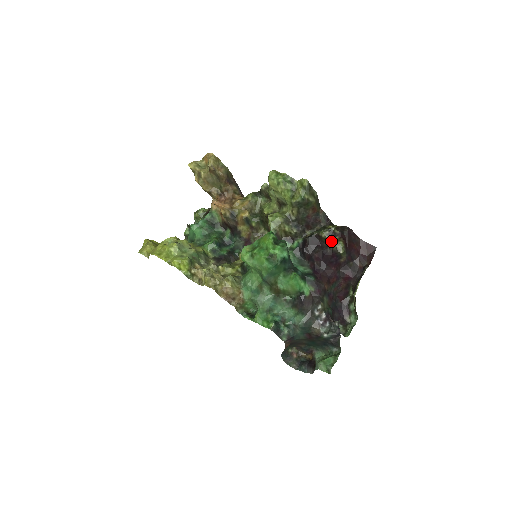
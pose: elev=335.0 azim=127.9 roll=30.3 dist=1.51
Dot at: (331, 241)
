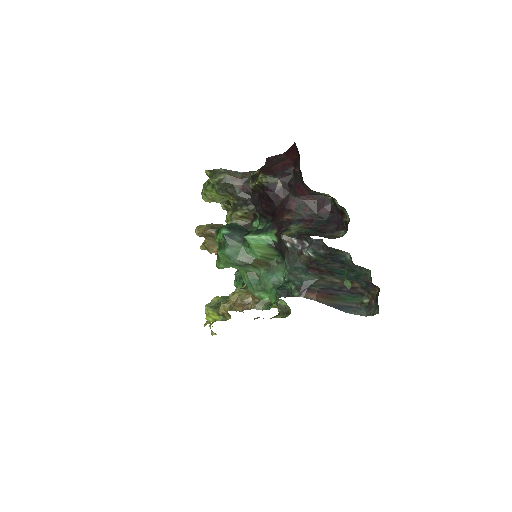
Dot at: (256, 183)
